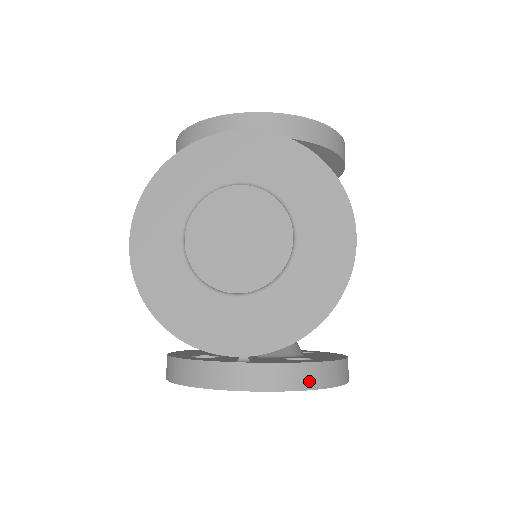
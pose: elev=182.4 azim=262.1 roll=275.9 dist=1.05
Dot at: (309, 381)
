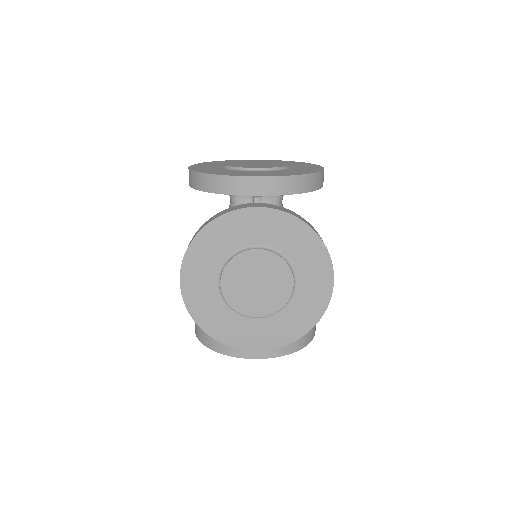
Dot at: (295, 347)
